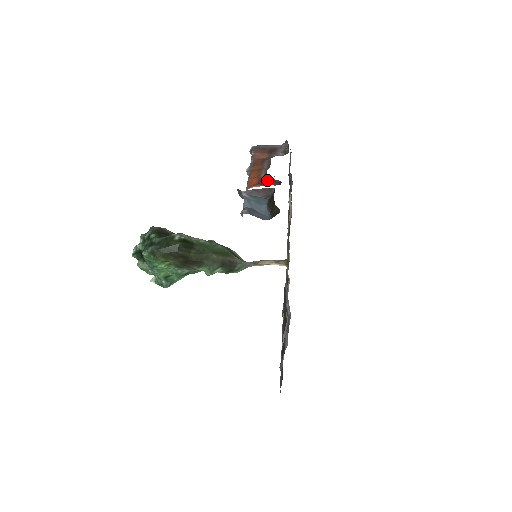
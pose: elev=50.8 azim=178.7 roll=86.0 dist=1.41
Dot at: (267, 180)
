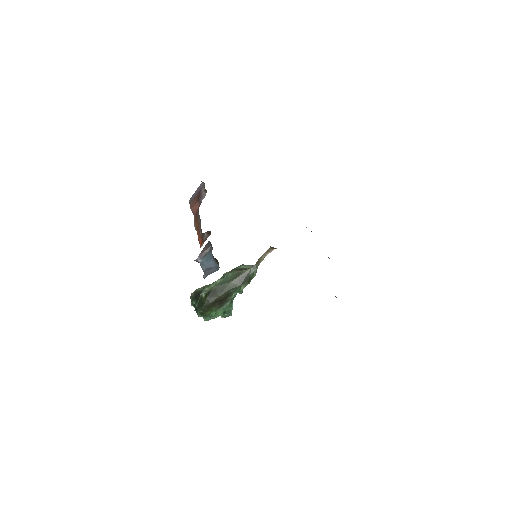
Dot at: (204, 235)
